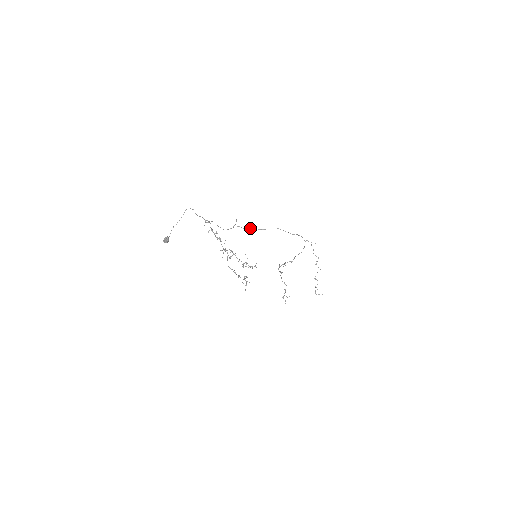
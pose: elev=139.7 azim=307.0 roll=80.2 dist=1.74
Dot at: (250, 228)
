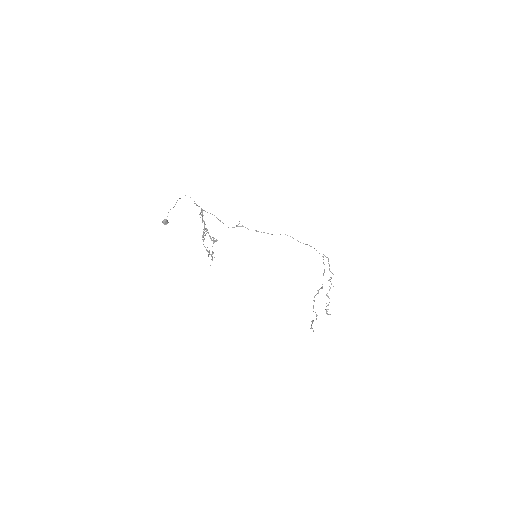
Dot at: (257, 231)
